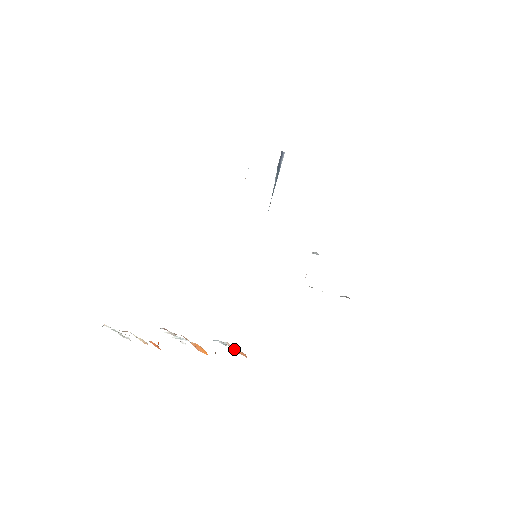
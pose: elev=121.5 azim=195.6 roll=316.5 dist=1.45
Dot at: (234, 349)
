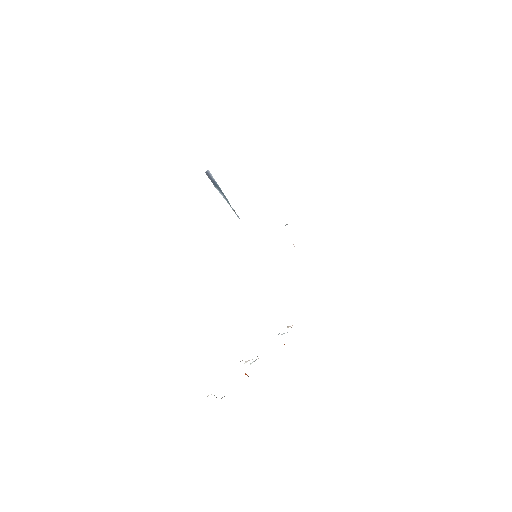
Dot at: occluded
